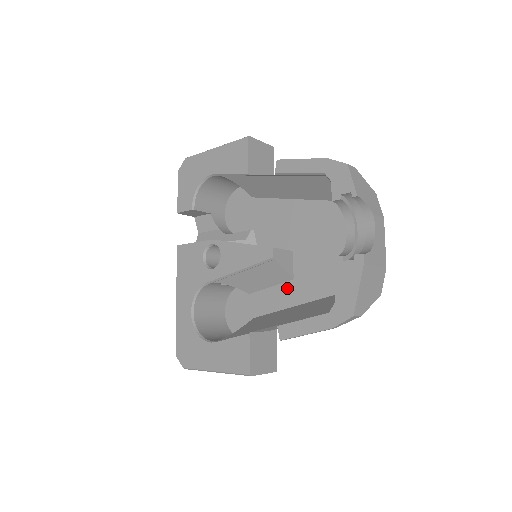
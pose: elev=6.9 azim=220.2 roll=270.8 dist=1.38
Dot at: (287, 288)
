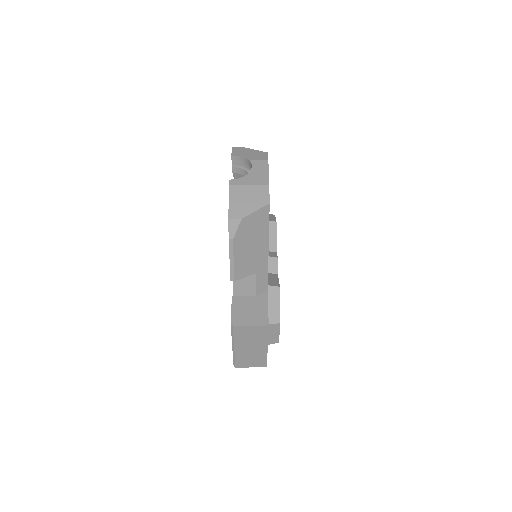
Dot at: occluded
